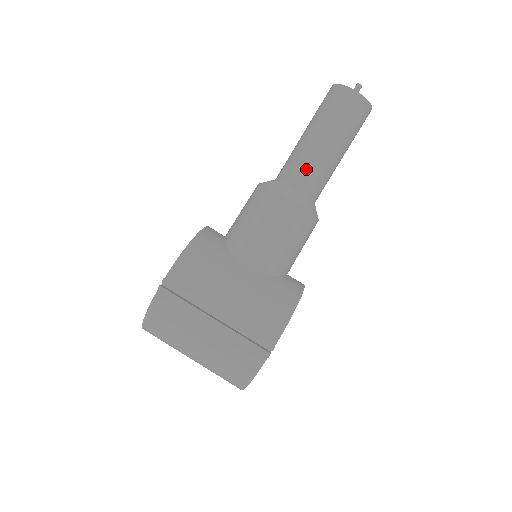
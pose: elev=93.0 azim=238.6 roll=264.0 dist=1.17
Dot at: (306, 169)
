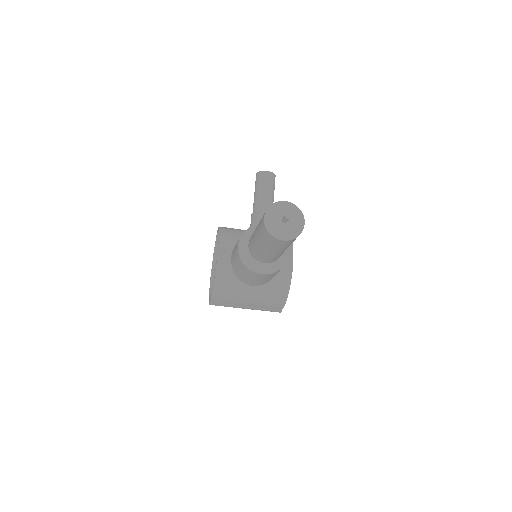
Dot at: (266, 259)
